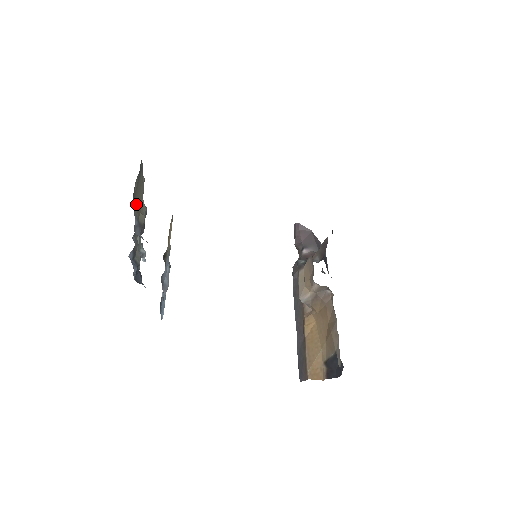
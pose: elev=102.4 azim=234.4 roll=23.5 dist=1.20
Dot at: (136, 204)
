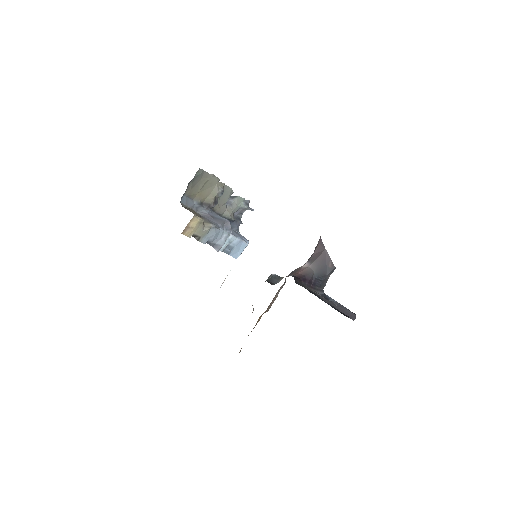
Dot at: (197, 195)
